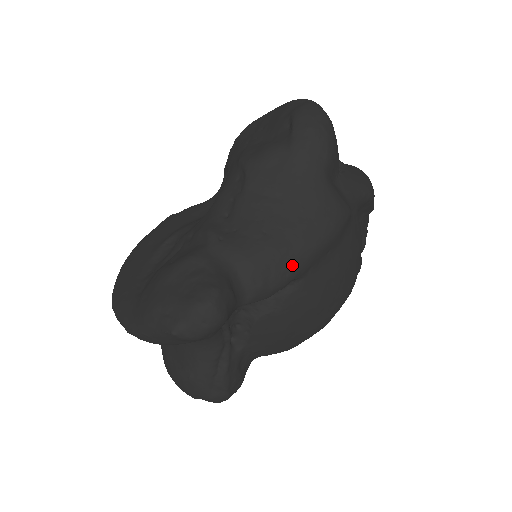
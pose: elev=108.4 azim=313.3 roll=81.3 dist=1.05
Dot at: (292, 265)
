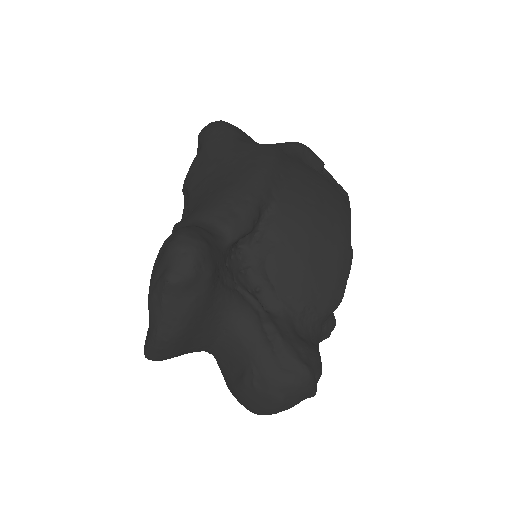
Dot at: (247, 192)
